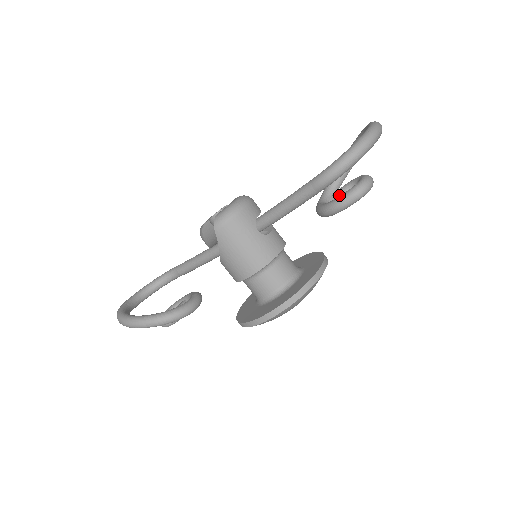
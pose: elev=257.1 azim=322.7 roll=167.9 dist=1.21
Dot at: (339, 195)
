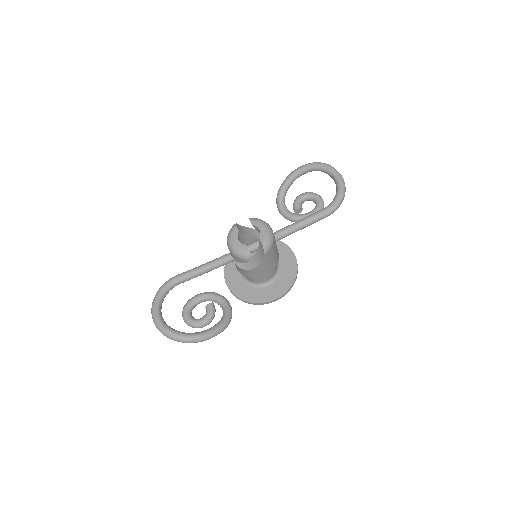
Dot at: (301, 207)
